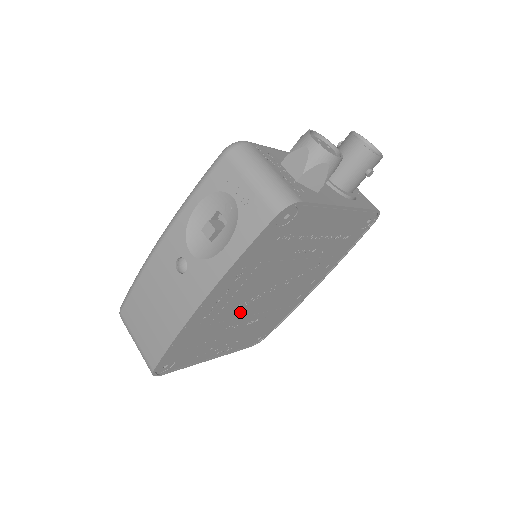
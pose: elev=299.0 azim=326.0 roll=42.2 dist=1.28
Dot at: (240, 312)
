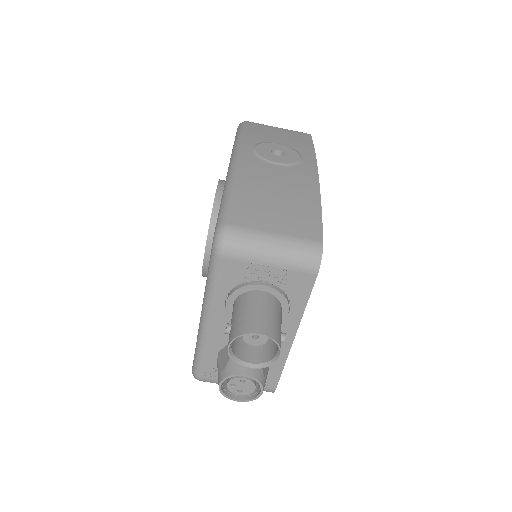
Dot at: occluded
